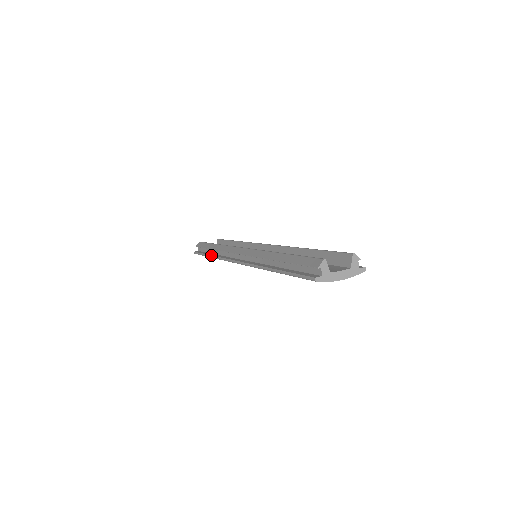
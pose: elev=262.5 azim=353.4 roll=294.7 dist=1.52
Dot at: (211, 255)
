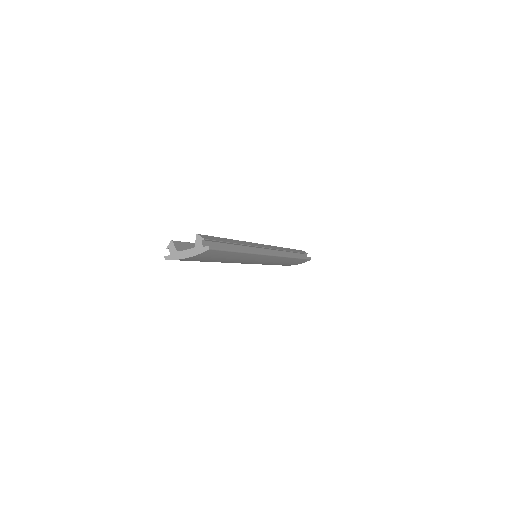
Dot at: occluded
